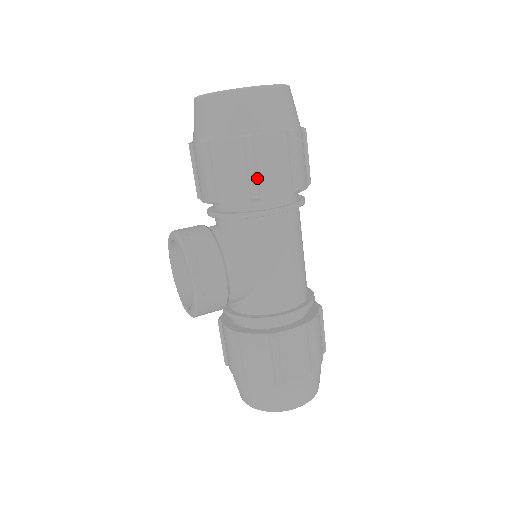
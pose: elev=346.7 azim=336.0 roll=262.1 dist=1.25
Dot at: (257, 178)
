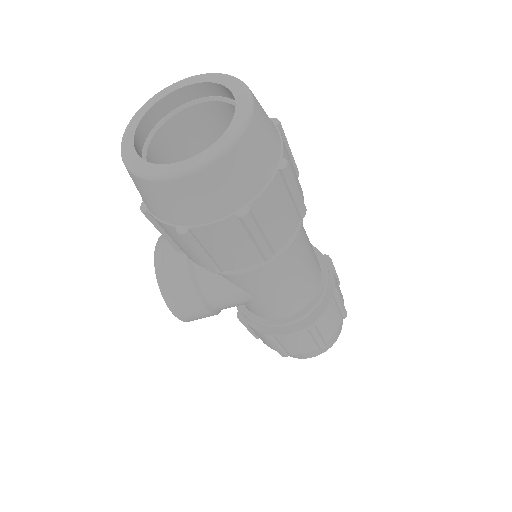
Dot at: (209, 260)
